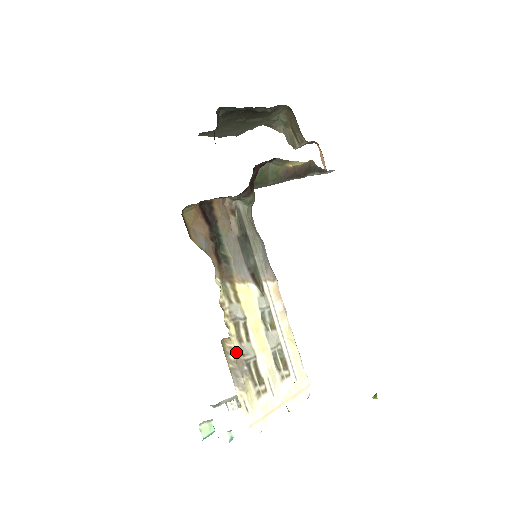
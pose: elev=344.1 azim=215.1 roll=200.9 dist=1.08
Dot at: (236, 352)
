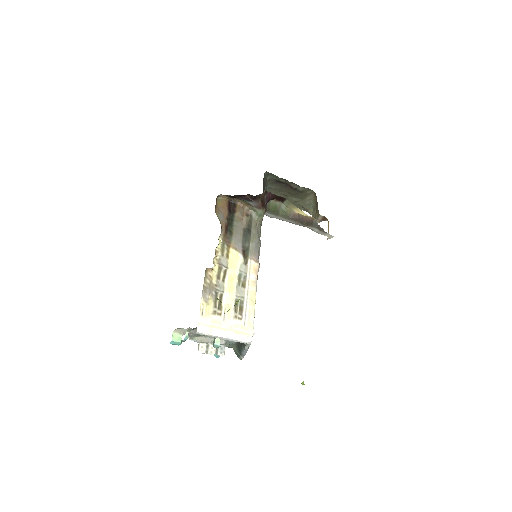
Dot at: (212, 280)
